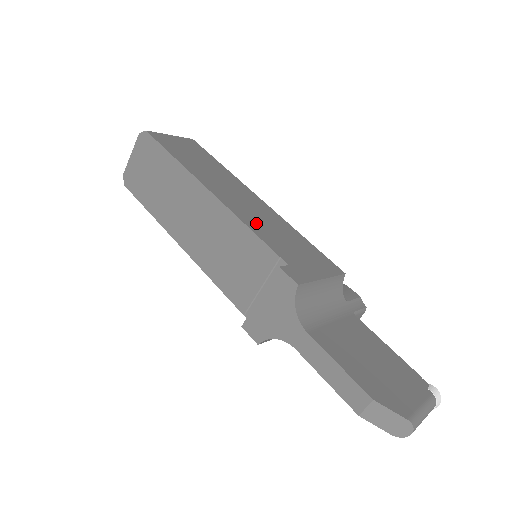
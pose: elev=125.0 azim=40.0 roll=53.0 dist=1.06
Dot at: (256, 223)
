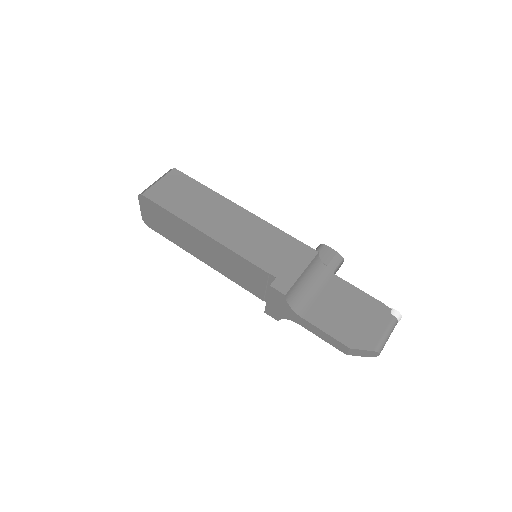
Dot at: (246, 246)
